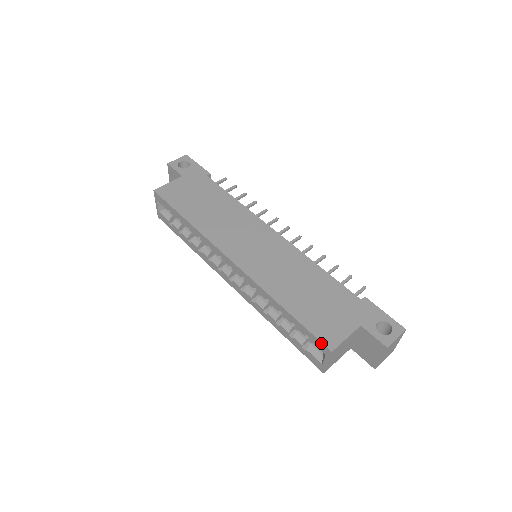
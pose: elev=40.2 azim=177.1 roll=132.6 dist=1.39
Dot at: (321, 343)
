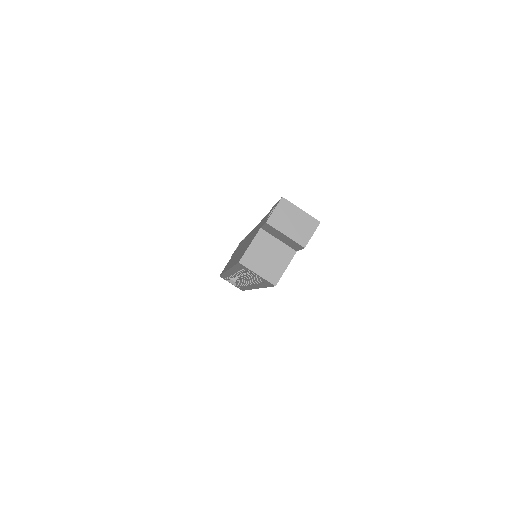
Dot at: (238, 264)
